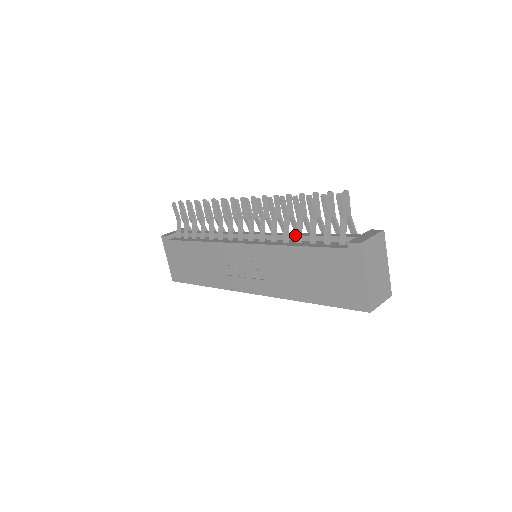
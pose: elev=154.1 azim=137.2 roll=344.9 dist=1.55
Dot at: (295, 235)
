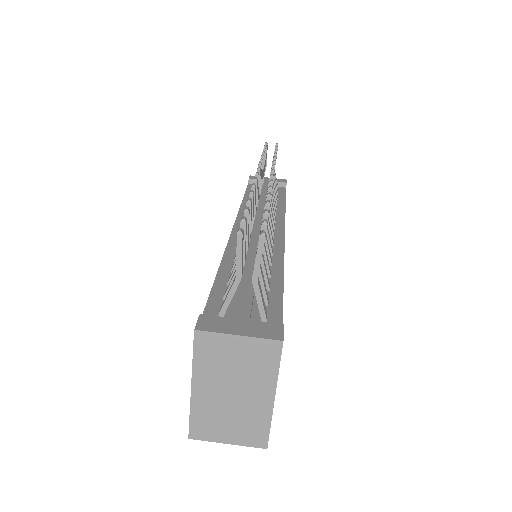
Dot at: (247, 257)
